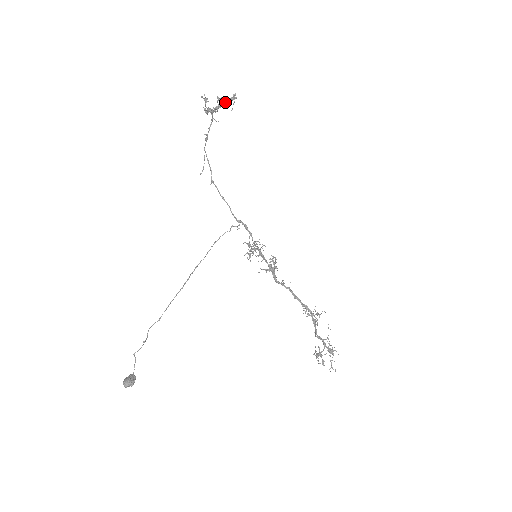
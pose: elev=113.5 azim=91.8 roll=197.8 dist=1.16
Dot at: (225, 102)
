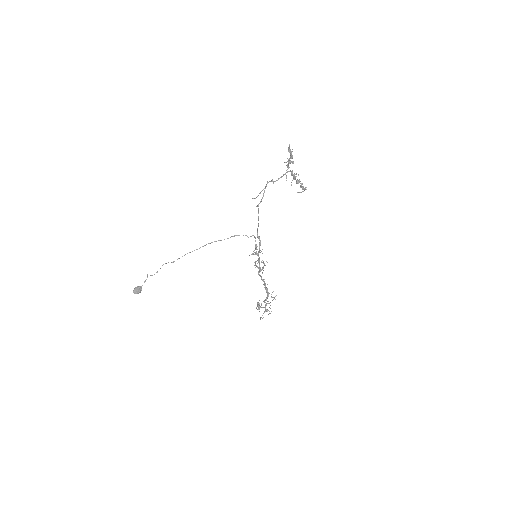
Dot at: (298, 180)
